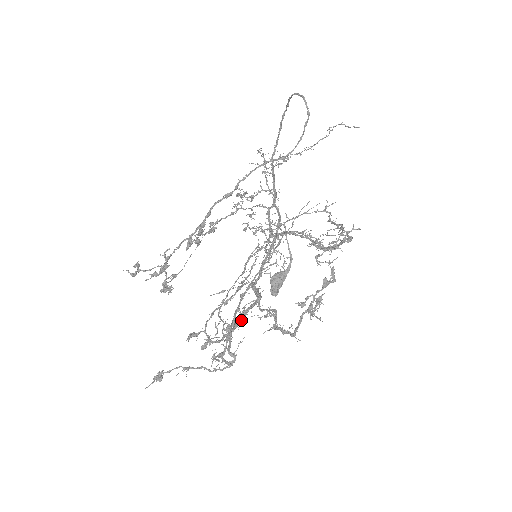
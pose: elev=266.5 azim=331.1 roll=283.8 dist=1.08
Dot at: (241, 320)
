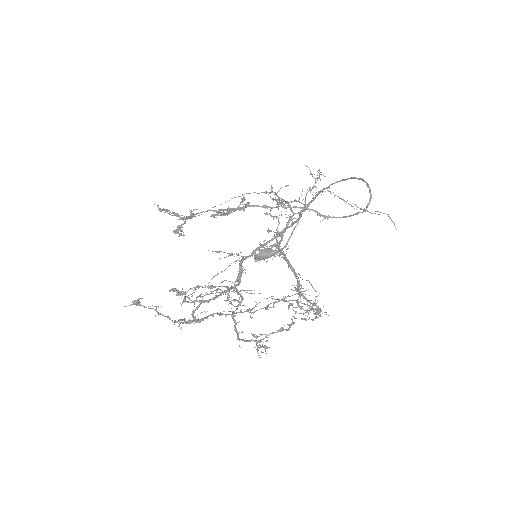
Dot at: (214, 299)
